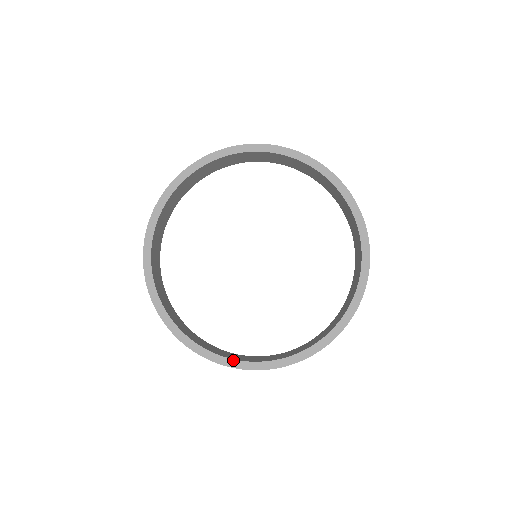
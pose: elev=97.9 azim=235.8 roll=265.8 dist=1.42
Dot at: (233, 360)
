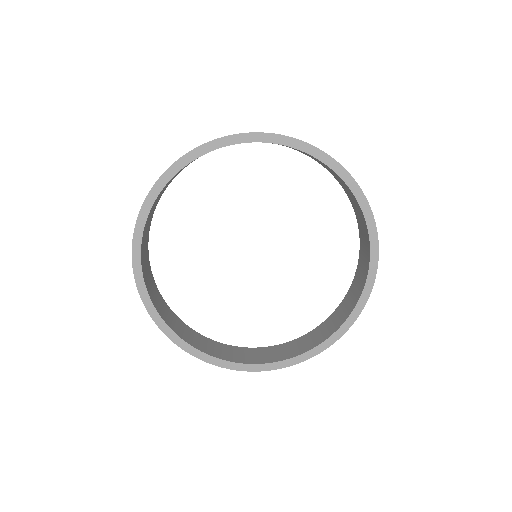
Dot at: (285, 361)
